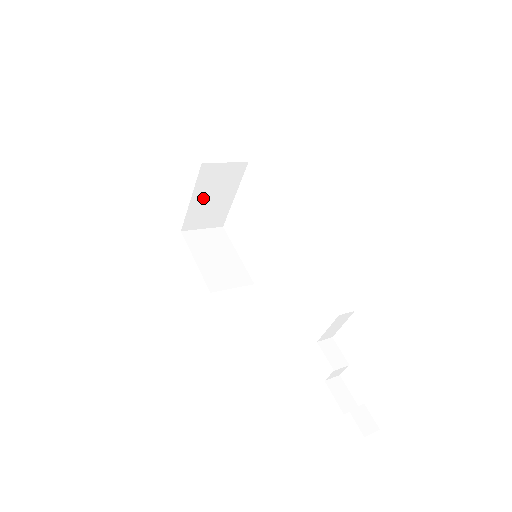
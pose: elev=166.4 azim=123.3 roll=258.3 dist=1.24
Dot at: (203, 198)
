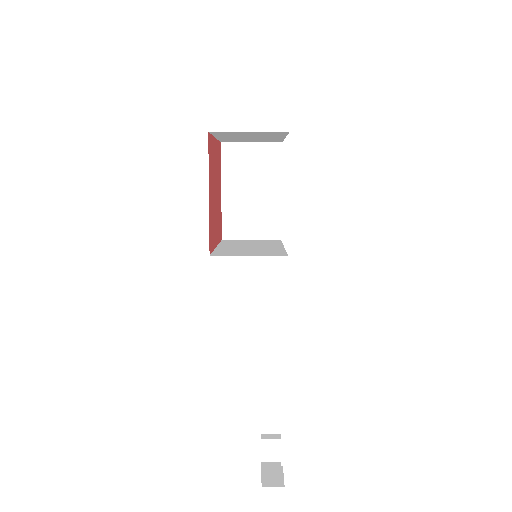
Dot at: (234, 137)
